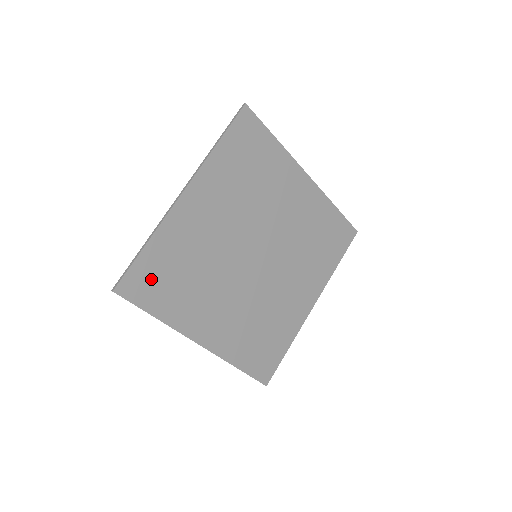
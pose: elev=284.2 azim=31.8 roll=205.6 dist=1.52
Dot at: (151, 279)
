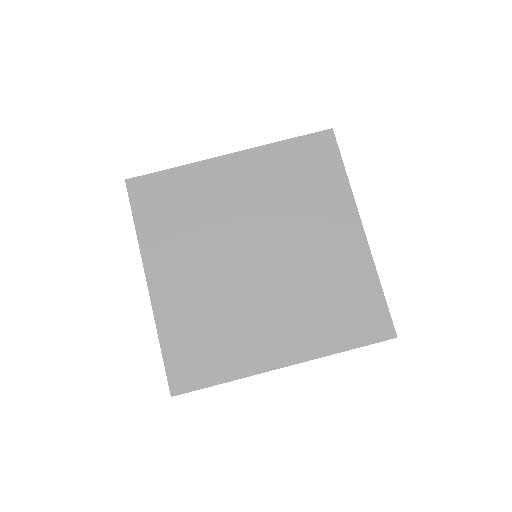
Dot at: (156, 195)
